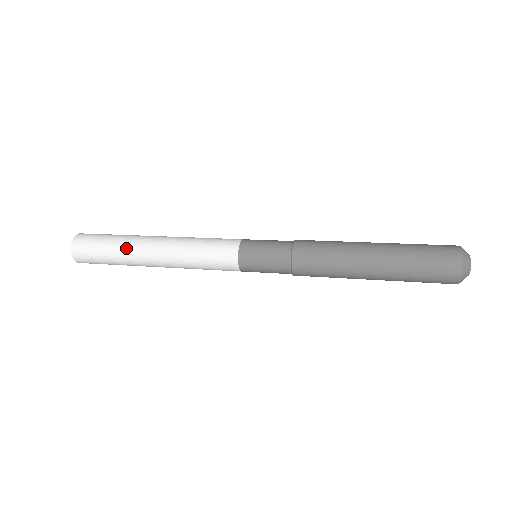
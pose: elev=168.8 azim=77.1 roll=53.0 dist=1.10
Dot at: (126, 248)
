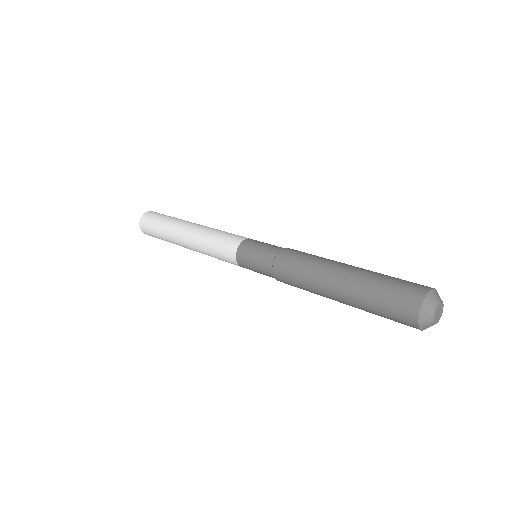
Dot at: (169, 237)
